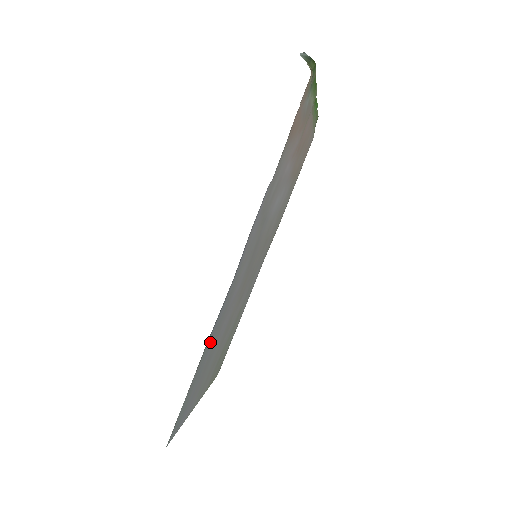
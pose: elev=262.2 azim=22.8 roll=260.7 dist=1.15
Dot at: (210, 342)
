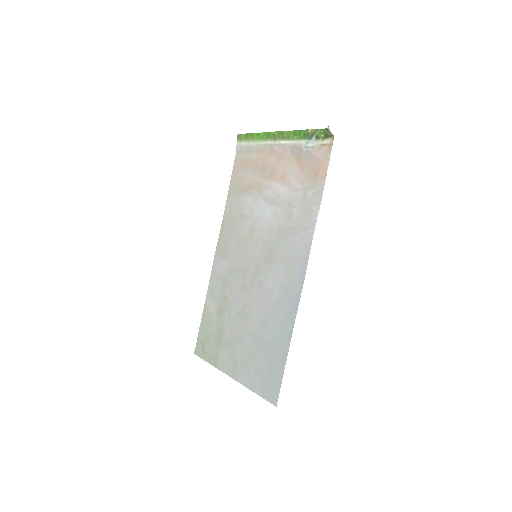
Dot at: (281, 326)
